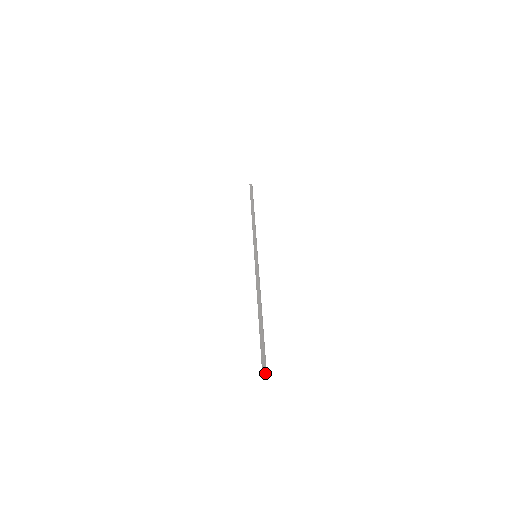
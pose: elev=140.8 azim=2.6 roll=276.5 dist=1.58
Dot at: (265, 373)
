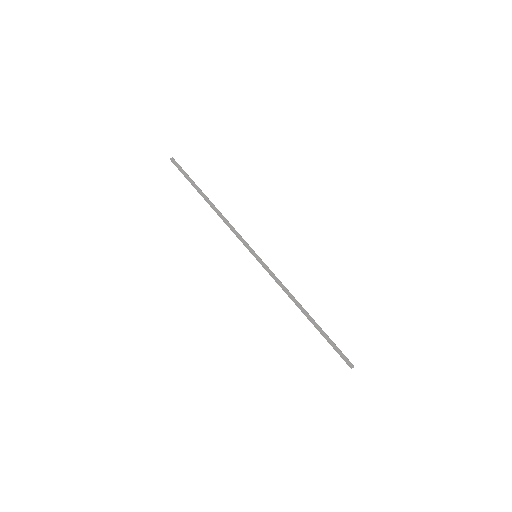
Dot at: (353, 367)
